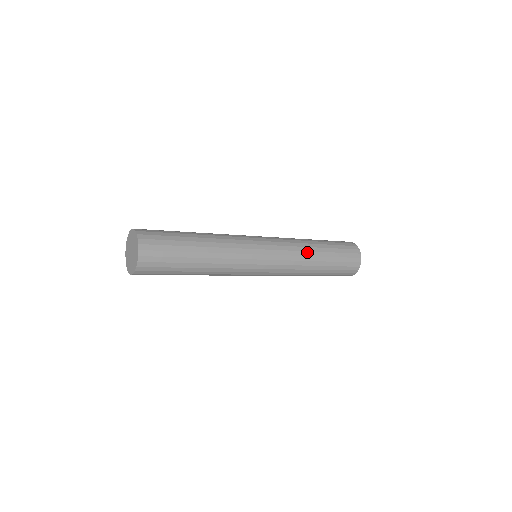
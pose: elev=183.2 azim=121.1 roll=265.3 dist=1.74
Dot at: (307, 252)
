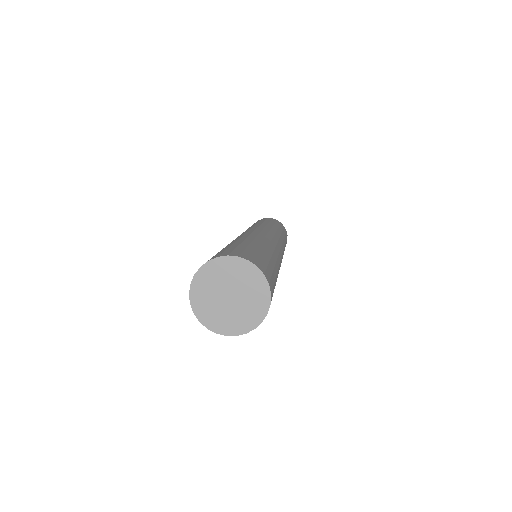
Dot at: (278, 231)
